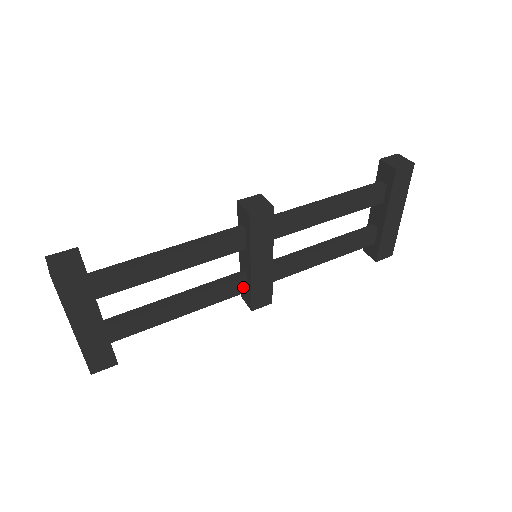
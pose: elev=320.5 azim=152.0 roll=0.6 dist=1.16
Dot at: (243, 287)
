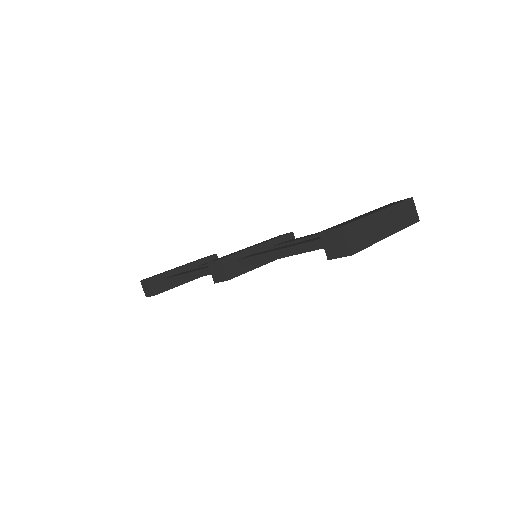
Dot at: occluded
